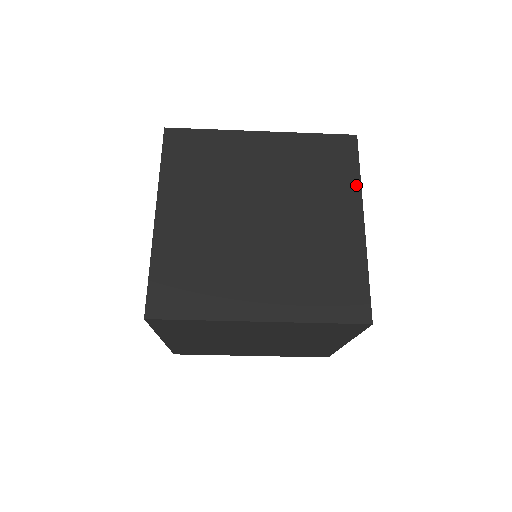
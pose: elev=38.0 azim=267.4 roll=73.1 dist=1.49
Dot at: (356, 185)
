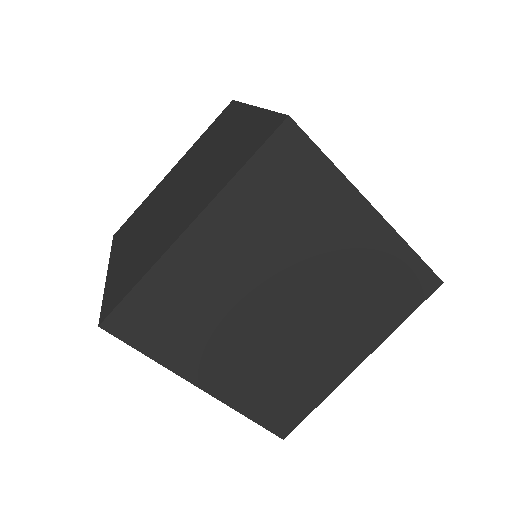
Dot at: occluded
